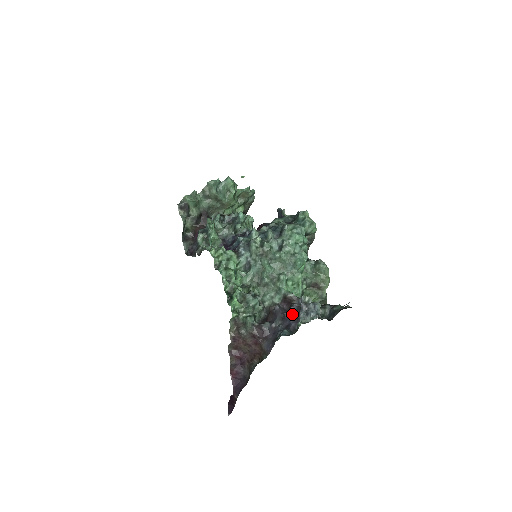
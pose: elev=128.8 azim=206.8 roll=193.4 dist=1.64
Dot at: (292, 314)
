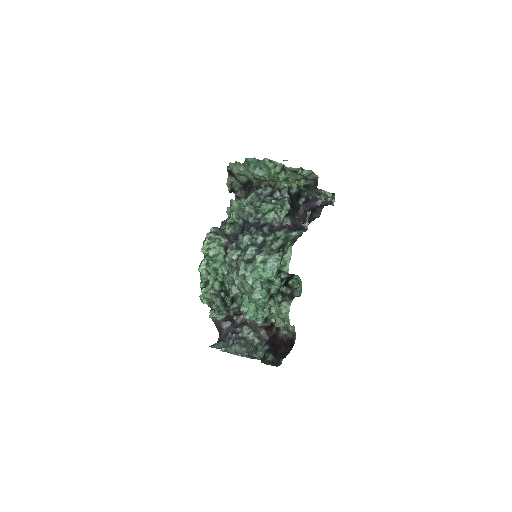
Dot at: occluded
